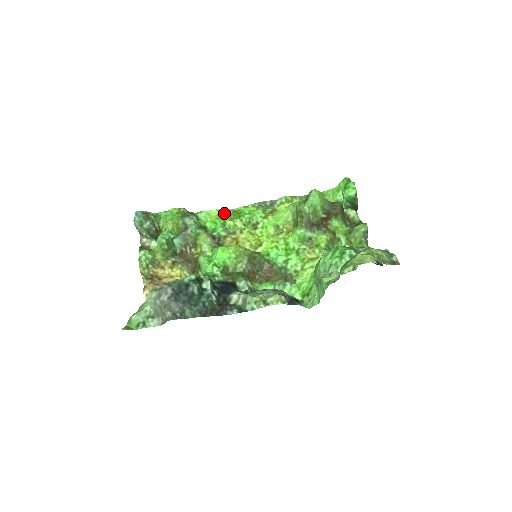
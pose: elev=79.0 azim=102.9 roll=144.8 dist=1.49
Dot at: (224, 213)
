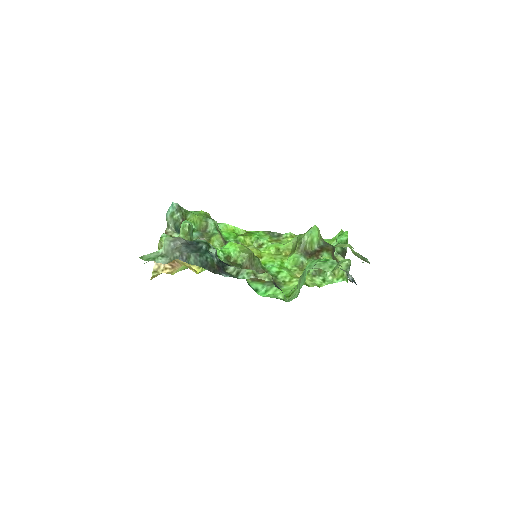
Dot at: (239, 231)
